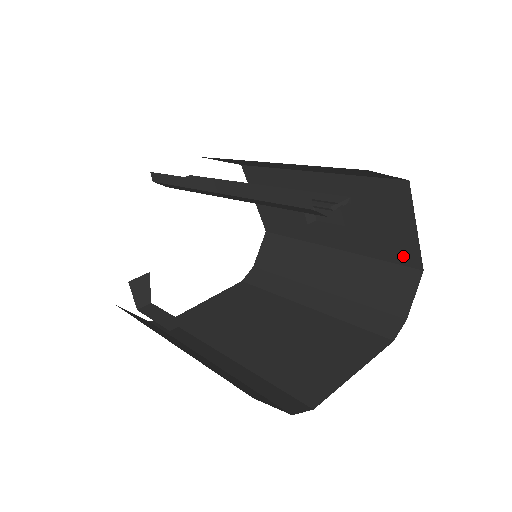
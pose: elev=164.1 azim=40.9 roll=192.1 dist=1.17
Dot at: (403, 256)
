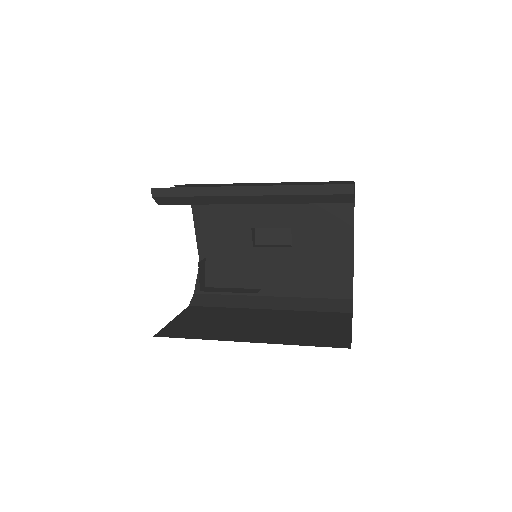
Dot at: (339, 257)
